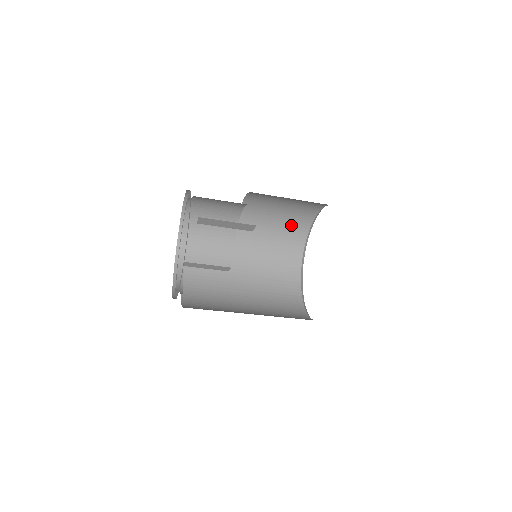
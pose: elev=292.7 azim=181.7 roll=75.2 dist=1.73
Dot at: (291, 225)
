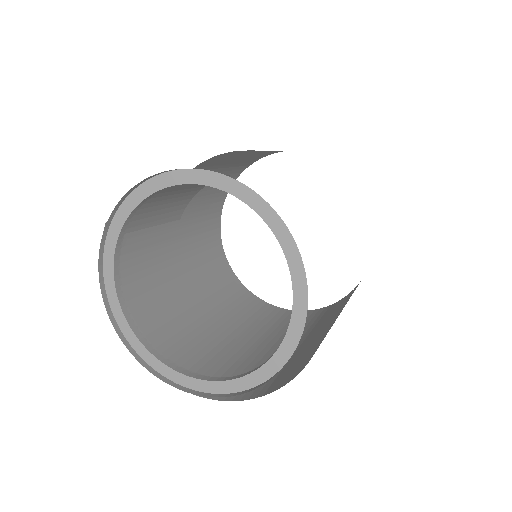
Dot at: occluded
